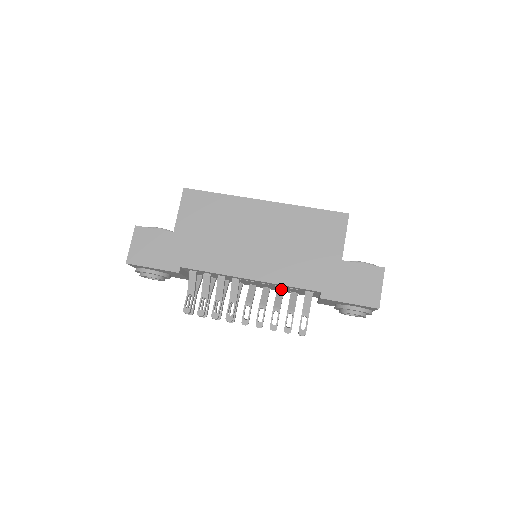
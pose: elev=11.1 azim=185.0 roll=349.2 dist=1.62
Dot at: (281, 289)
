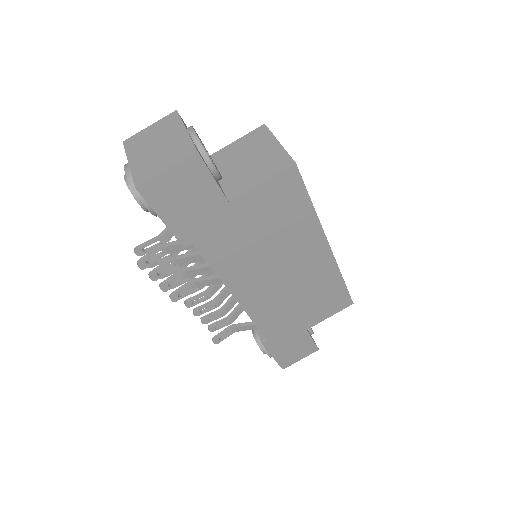
Dot at: occluded
